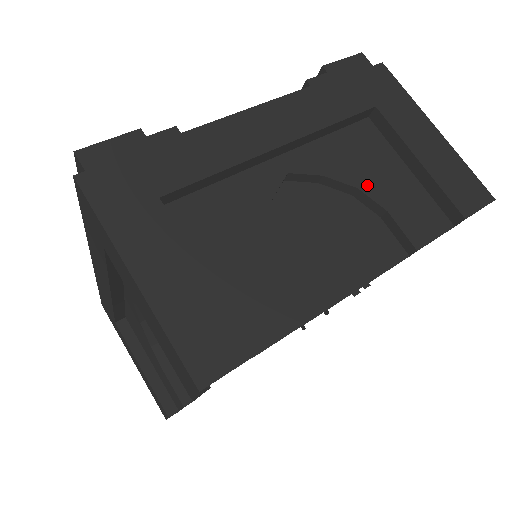
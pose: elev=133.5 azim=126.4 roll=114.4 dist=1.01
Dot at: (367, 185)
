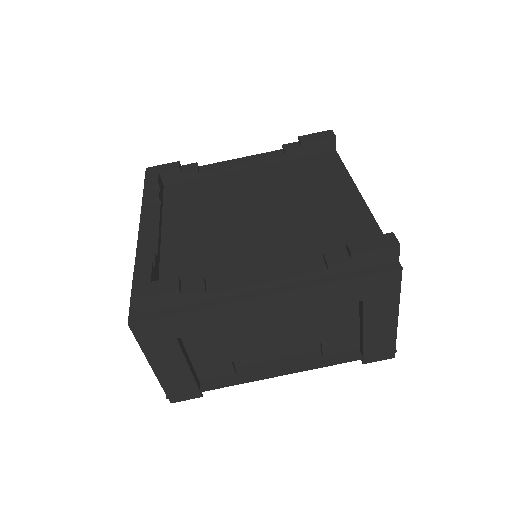
Dot at: (320, 331)
